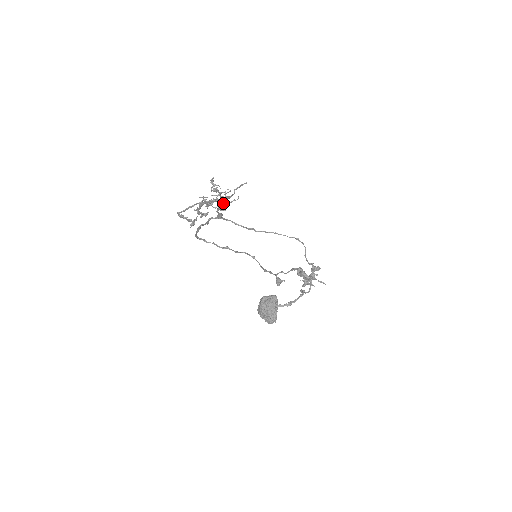
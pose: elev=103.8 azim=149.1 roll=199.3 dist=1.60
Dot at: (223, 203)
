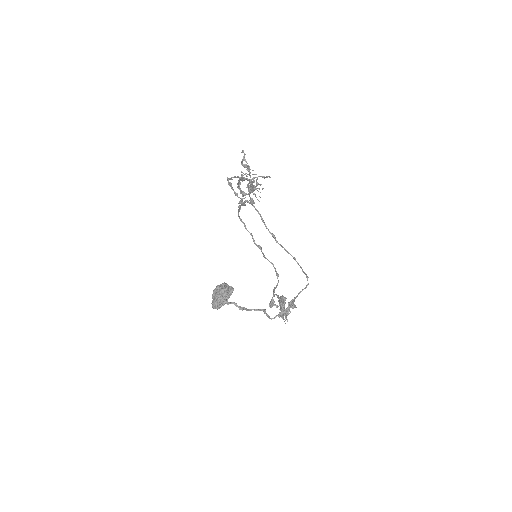
Dot at: (252, 187)
